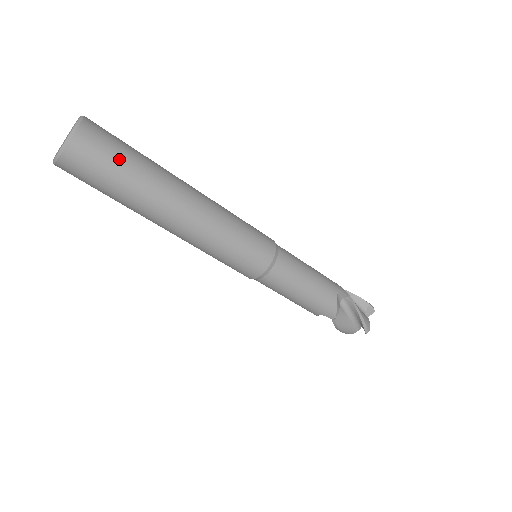
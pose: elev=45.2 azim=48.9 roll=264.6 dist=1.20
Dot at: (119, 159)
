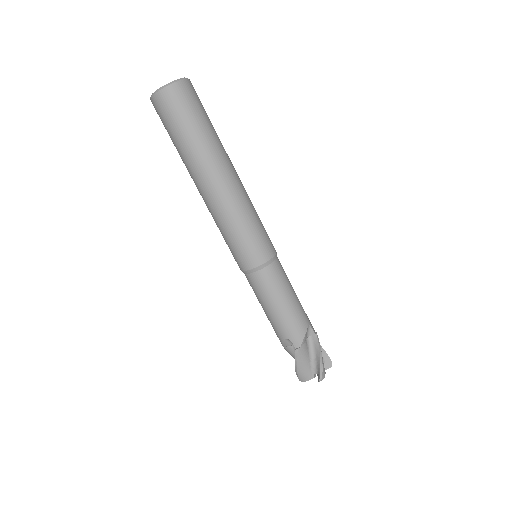
Dot at: (200, 114)
